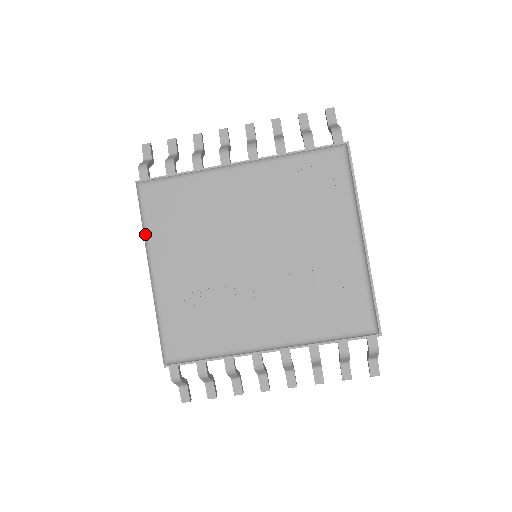
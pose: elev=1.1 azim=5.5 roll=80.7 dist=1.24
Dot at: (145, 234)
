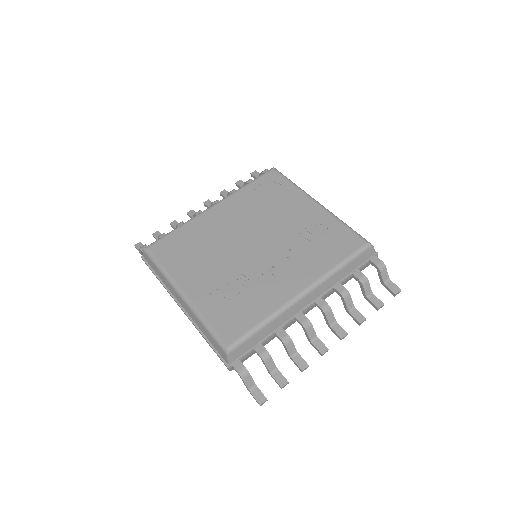
Dot at: (165, 273)
